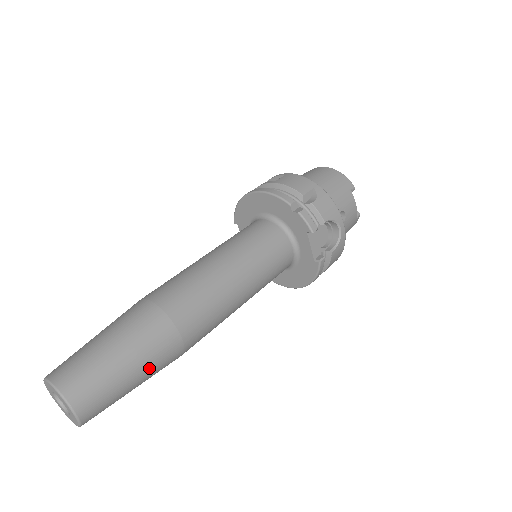
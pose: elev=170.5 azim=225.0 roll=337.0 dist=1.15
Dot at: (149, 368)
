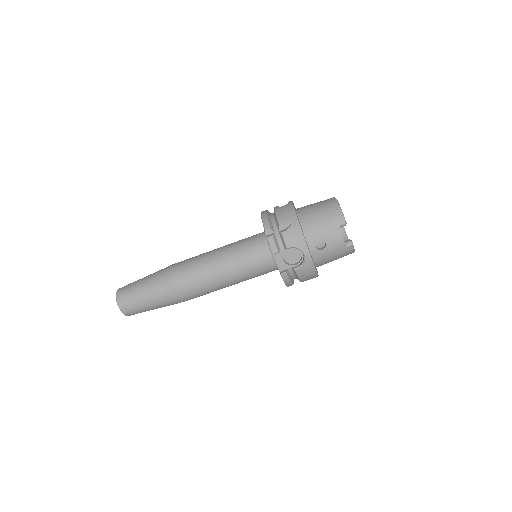
Dot at: (157, 302)
